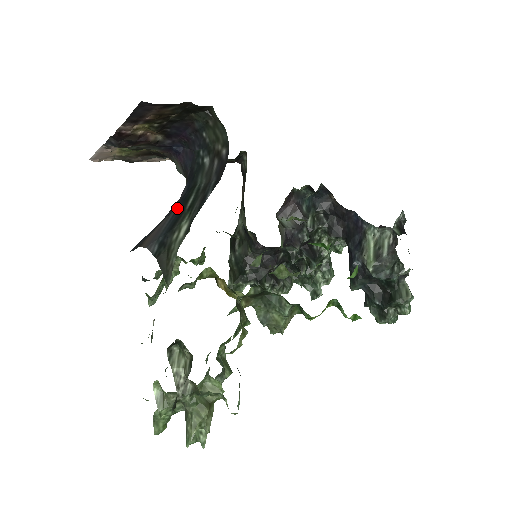
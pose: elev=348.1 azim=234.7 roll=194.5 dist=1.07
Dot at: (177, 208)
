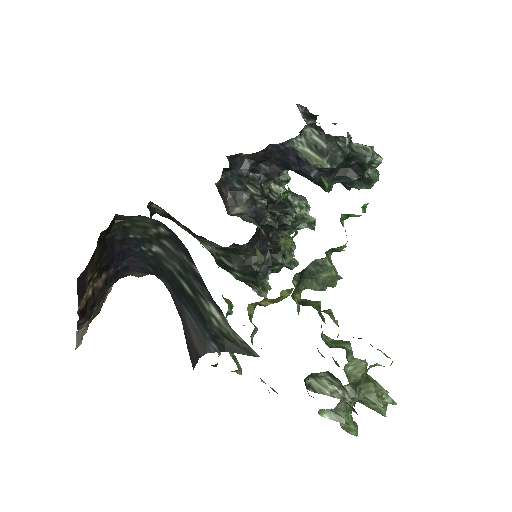
Dot at: (183, 302)
